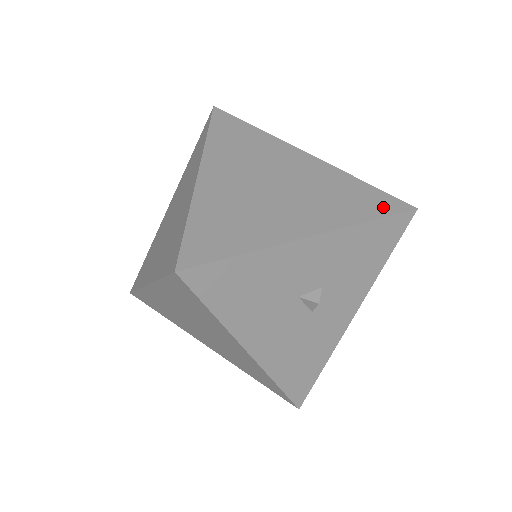
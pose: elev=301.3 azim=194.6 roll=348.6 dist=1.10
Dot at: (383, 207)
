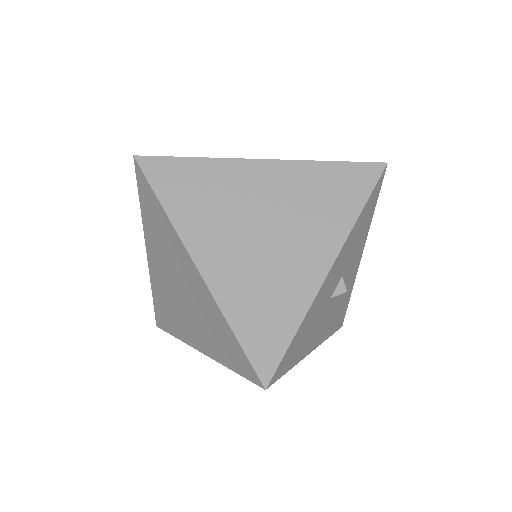
Dot at: (362, 185)
